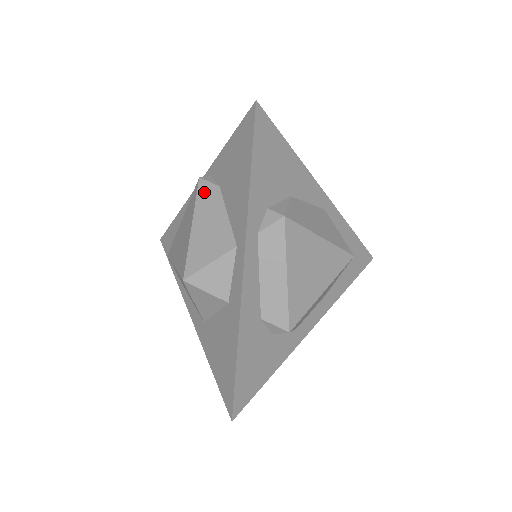
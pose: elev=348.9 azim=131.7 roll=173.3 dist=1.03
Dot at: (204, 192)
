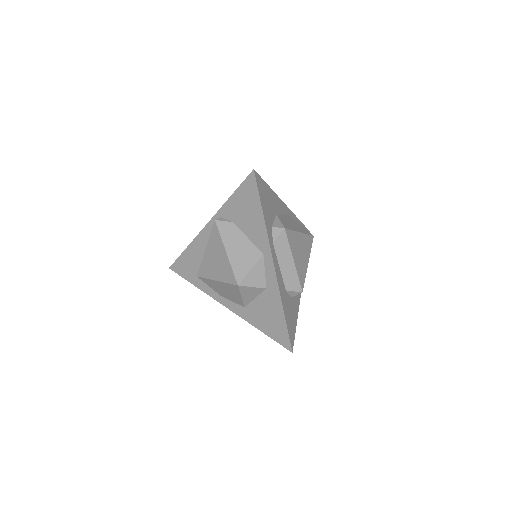
Dot at: (224, 228)
